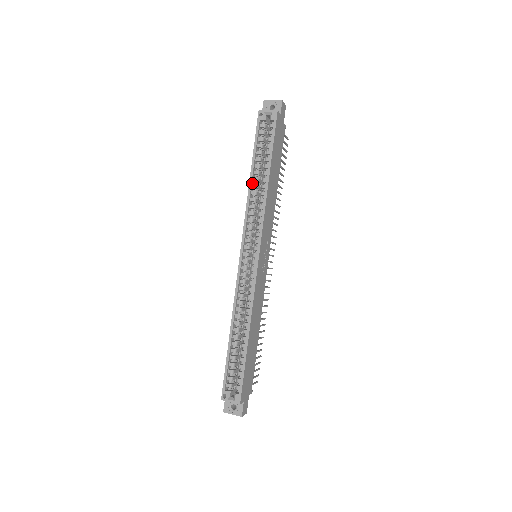
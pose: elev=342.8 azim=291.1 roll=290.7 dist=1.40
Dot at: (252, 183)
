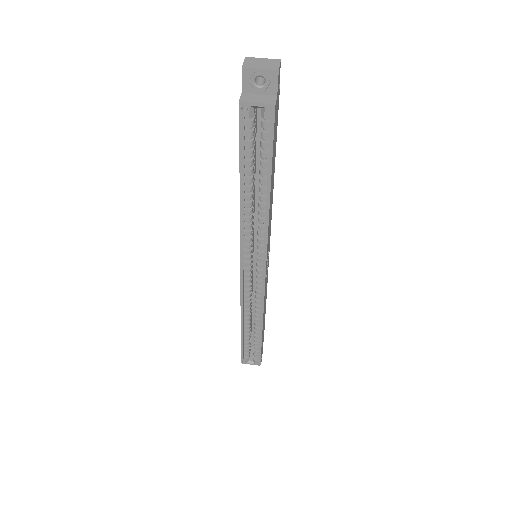
Dot at: (243, 201)
